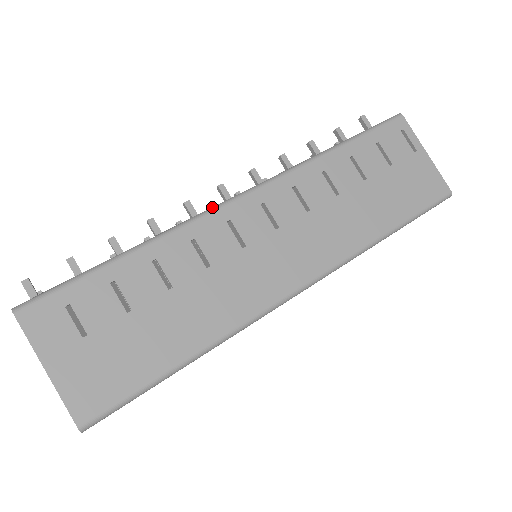
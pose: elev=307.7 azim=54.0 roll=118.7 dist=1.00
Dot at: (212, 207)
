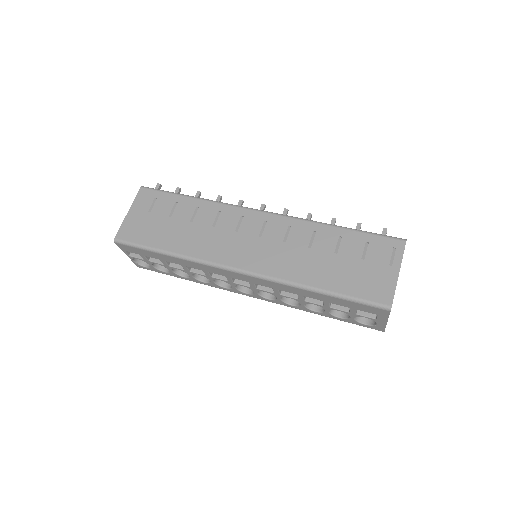
Dot at: occluded
